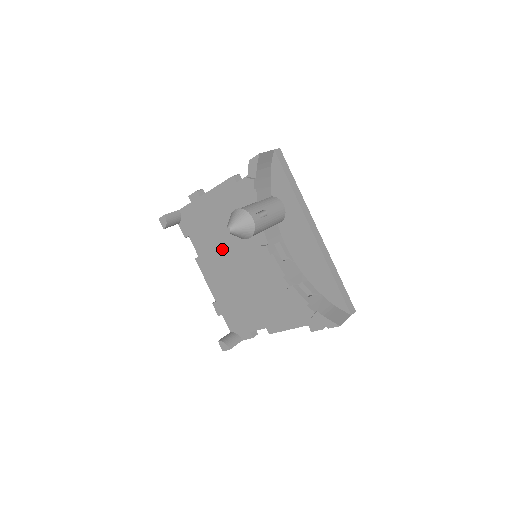
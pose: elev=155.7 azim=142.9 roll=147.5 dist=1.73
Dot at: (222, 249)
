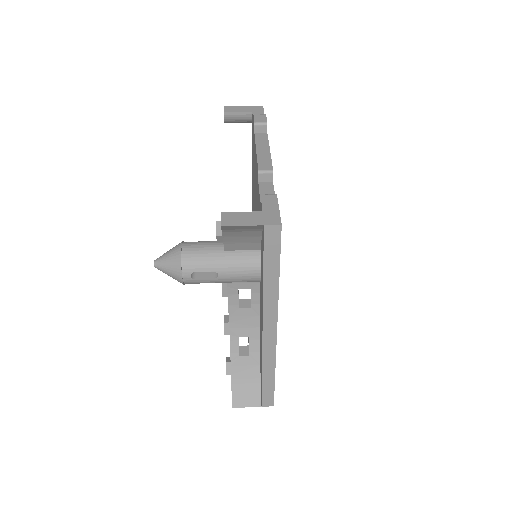
Dot at: (254, 203)
